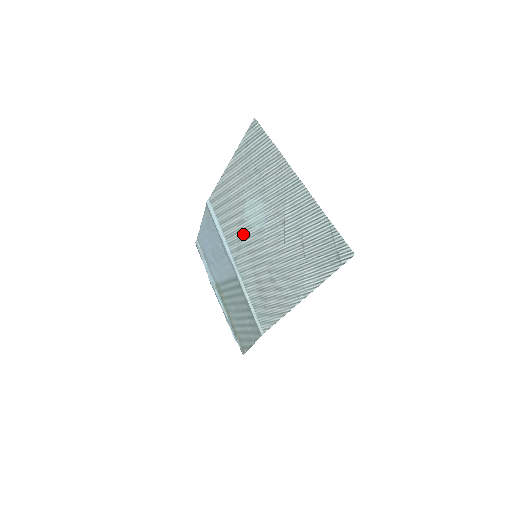
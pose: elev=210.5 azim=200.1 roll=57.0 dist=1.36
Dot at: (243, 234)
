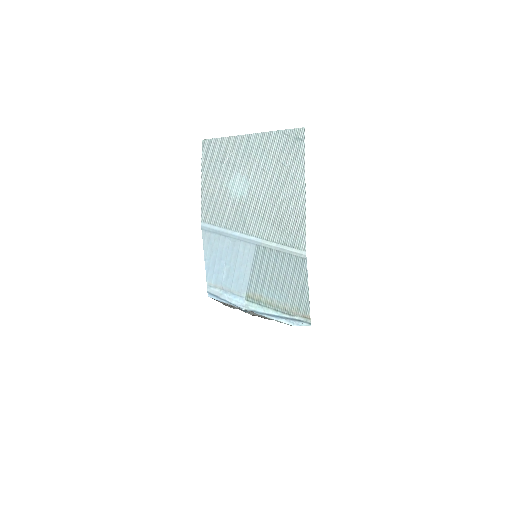
Dot at: (240, 208)
